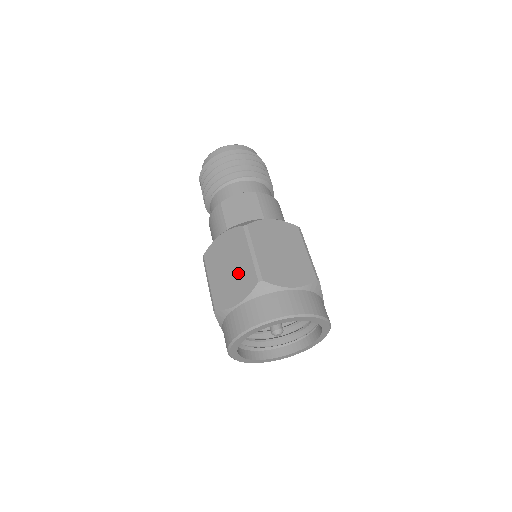
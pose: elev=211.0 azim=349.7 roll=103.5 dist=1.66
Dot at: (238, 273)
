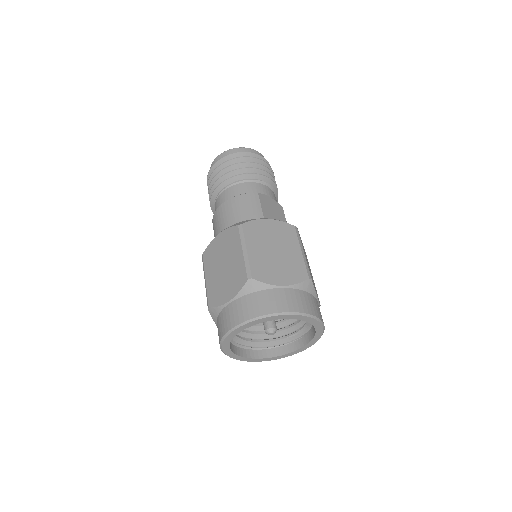
Dot at: (286, 260)
